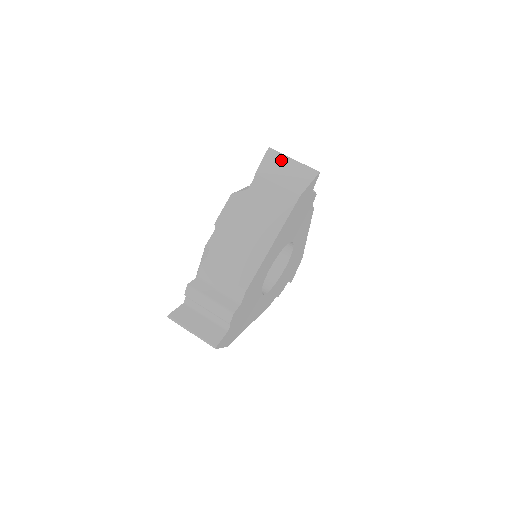
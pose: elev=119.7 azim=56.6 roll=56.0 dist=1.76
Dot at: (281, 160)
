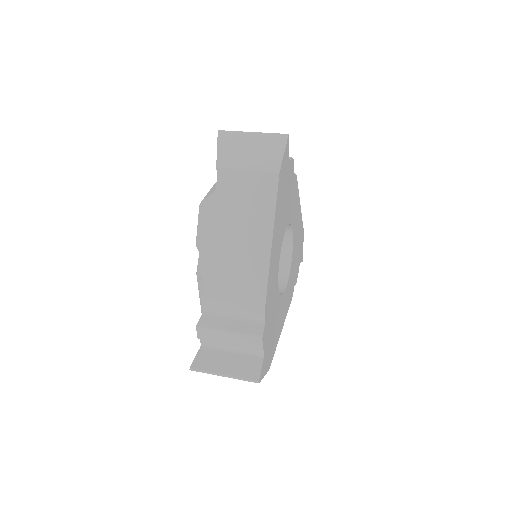
Dot at: (238, 139)
